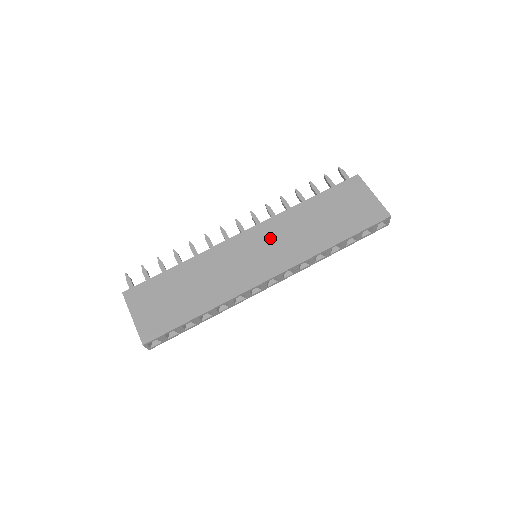
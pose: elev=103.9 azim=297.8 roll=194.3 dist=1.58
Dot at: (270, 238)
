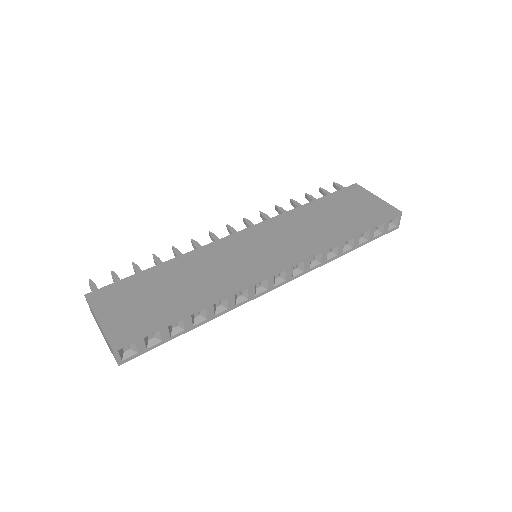
Dot at: (272, 235)
